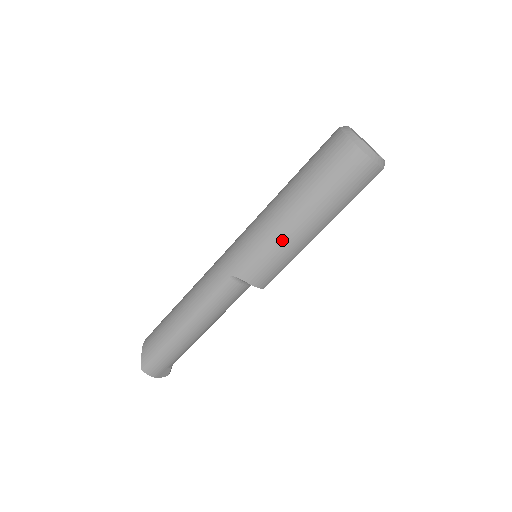
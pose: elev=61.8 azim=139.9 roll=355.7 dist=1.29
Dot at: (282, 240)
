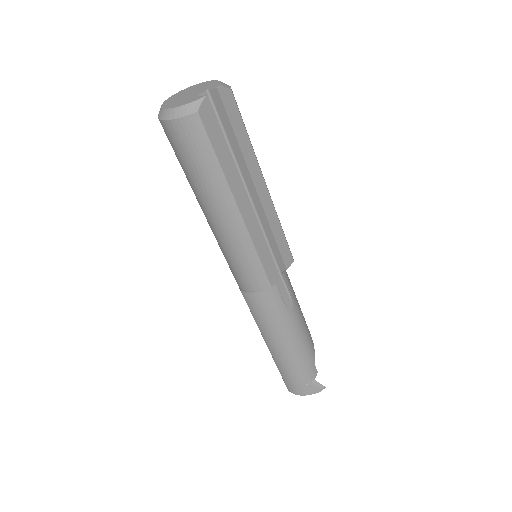
Dot at: (221, 240)
